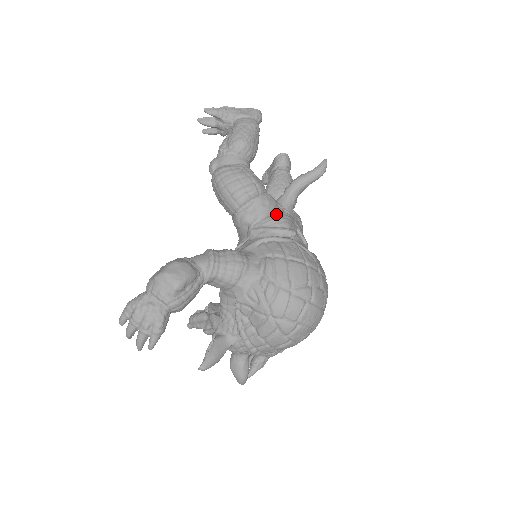
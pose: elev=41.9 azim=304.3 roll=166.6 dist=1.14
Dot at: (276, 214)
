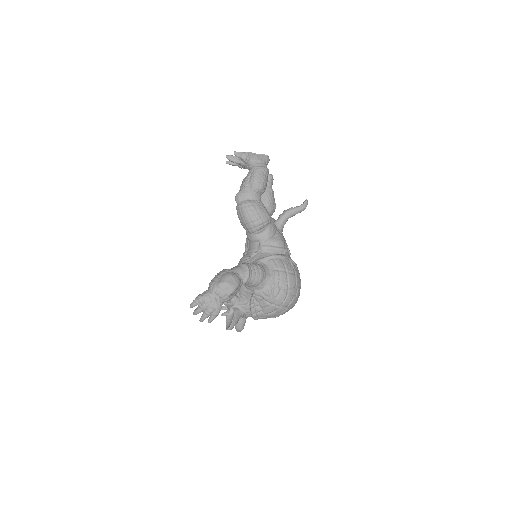
Dot at: (277, 237)
